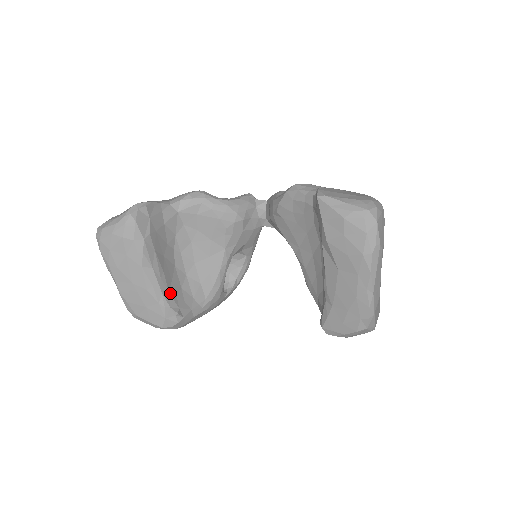
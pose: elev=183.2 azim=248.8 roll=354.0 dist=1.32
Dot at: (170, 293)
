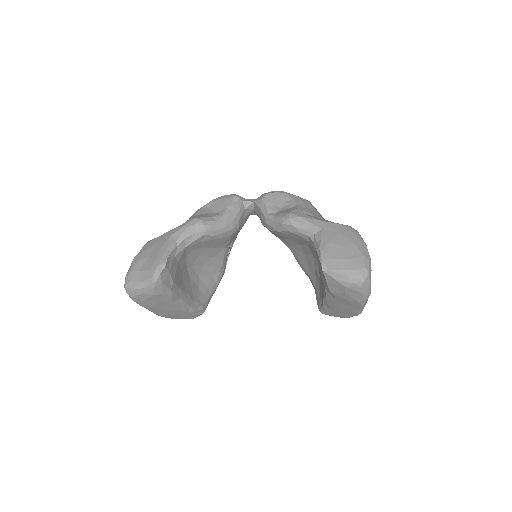
Dot at: (194, 301)
